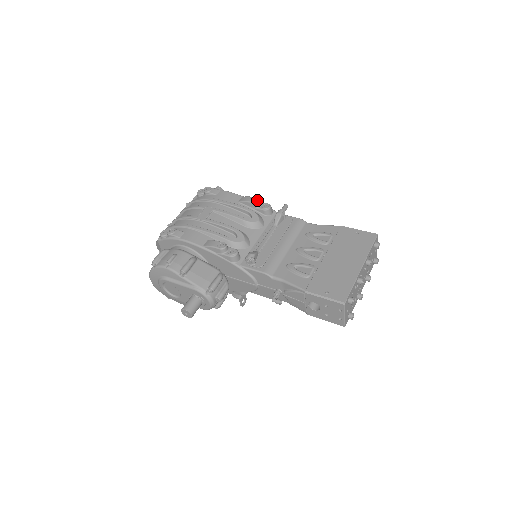
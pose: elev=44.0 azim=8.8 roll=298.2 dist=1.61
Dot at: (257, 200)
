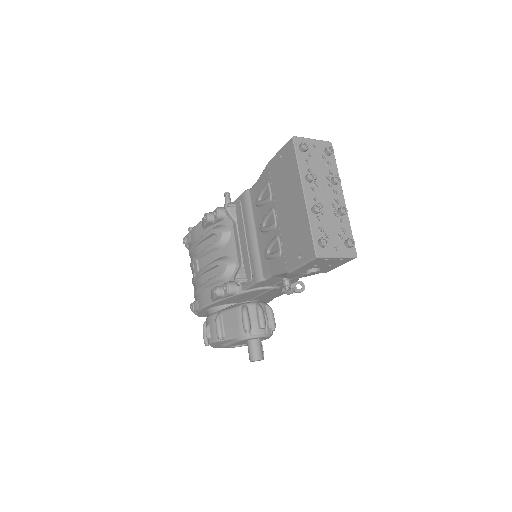
Dot at: (206, 218)
